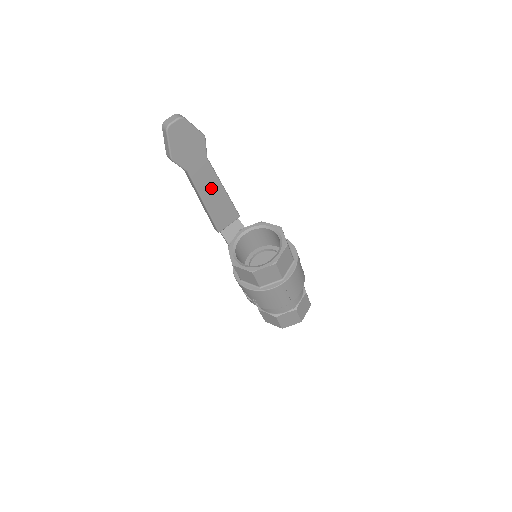
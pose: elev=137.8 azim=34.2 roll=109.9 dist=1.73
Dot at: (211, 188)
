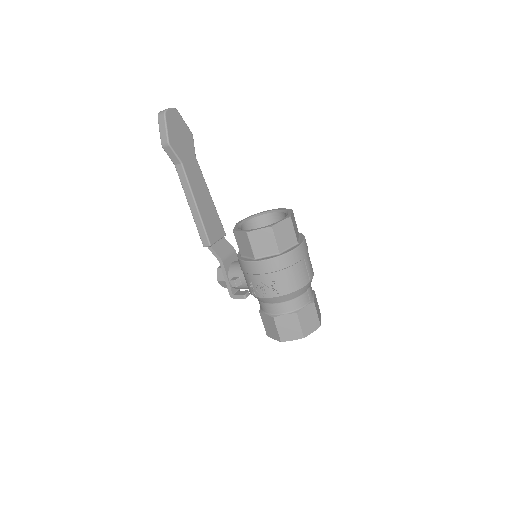
Dot at: (200, 190)
